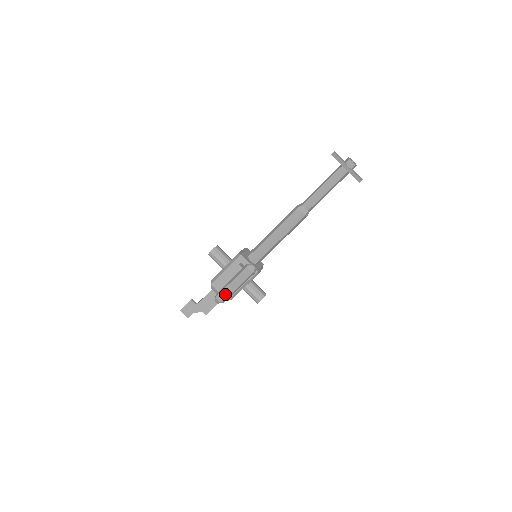
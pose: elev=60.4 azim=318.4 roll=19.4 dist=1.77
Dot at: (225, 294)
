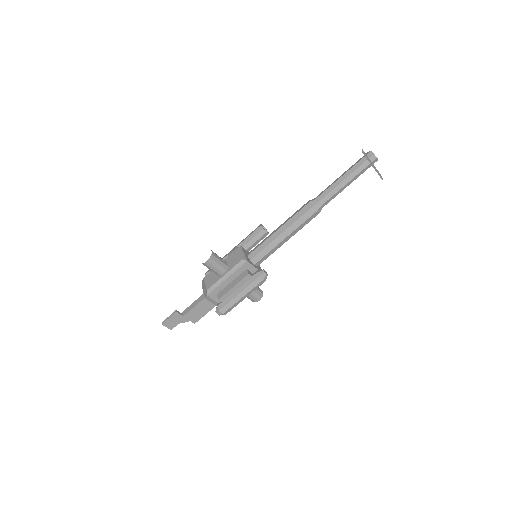
Dot at: (232, 306)
